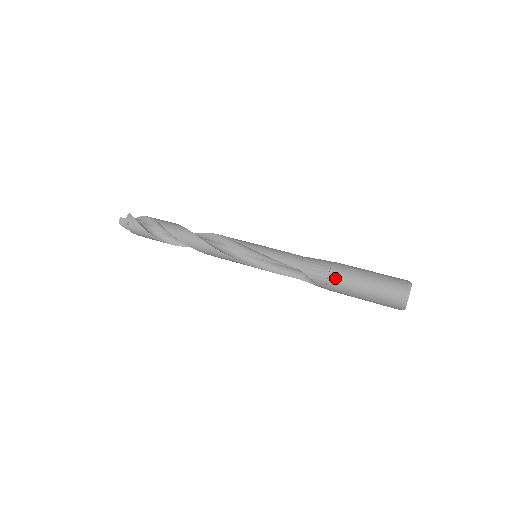
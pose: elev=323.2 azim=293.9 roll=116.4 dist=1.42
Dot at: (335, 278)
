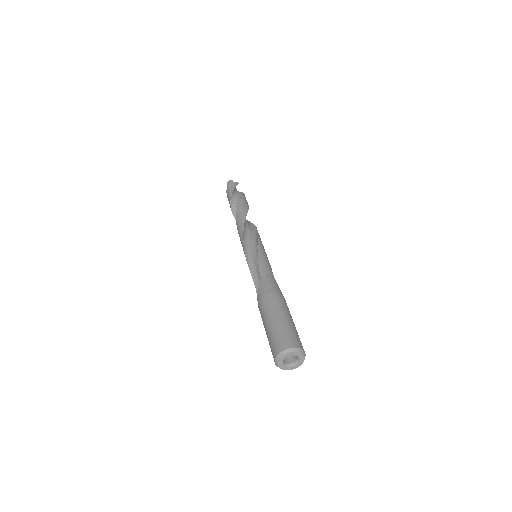
Dot at: (268, 299)
